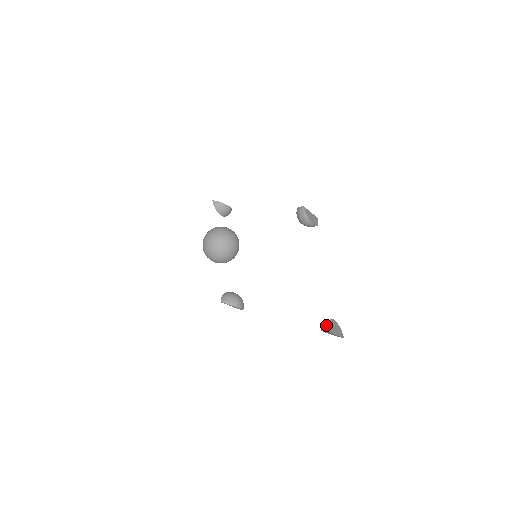
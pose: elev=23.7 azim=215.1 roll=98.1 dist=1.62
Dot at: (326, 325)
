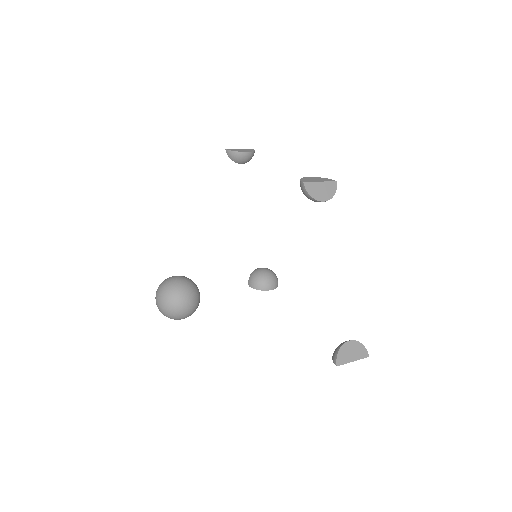
Dot at: (334, 355)
